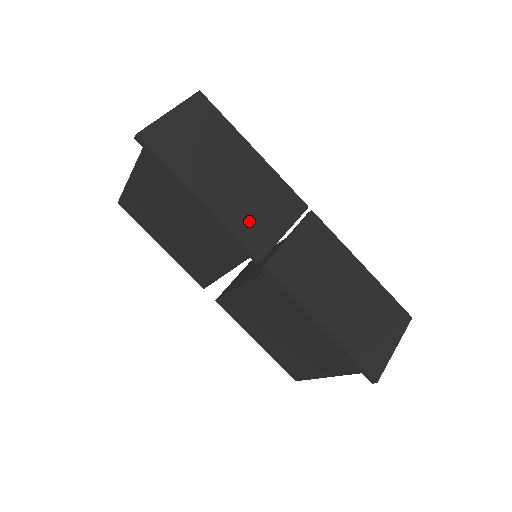
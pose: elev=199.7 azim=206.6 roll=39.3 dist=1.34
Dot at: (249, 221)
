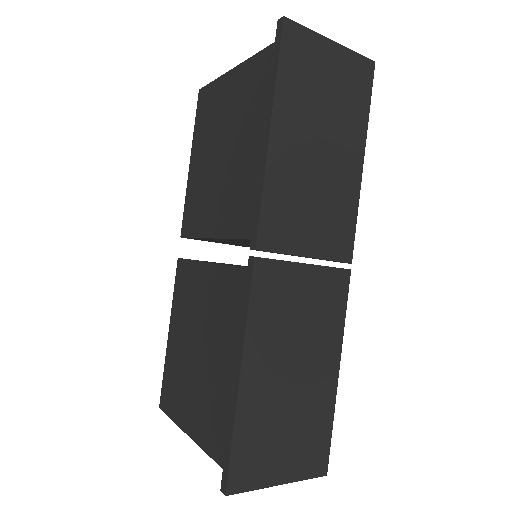
Dot at: (289, 205)
